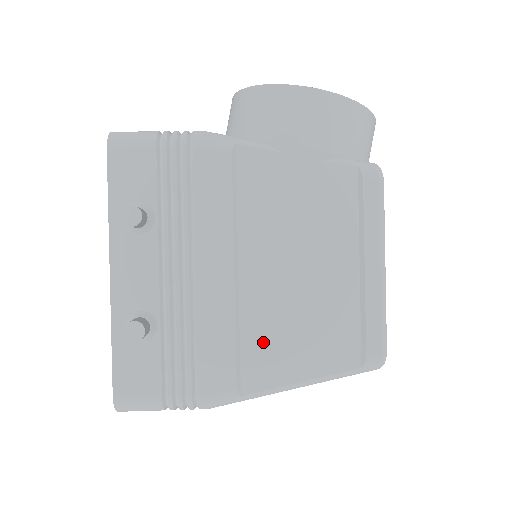
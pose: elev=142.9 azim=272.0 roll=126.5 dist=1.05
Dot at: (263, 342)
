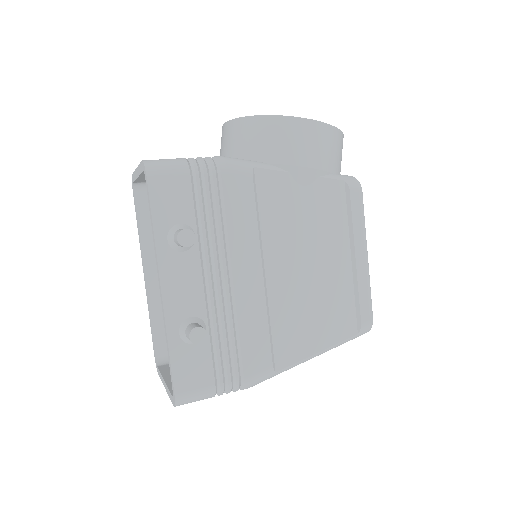
Dot at: (288, 327)
